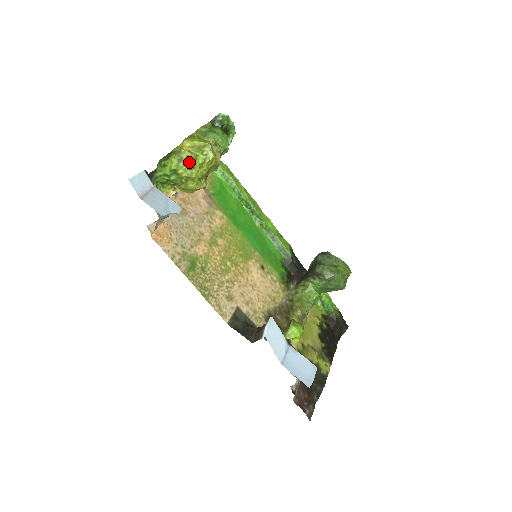
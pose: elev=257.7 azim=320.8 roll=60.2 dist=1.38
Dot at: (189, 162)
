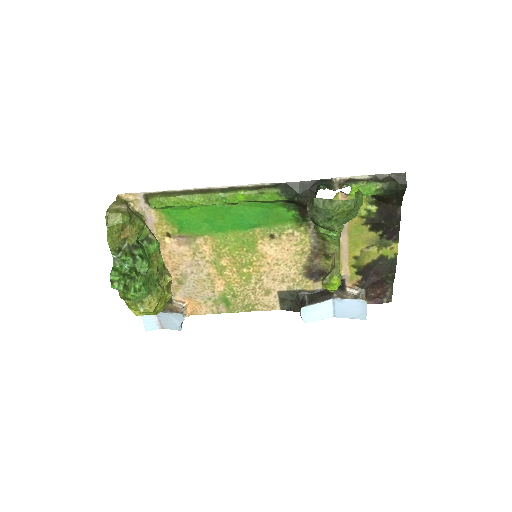
Dot at: occluded
